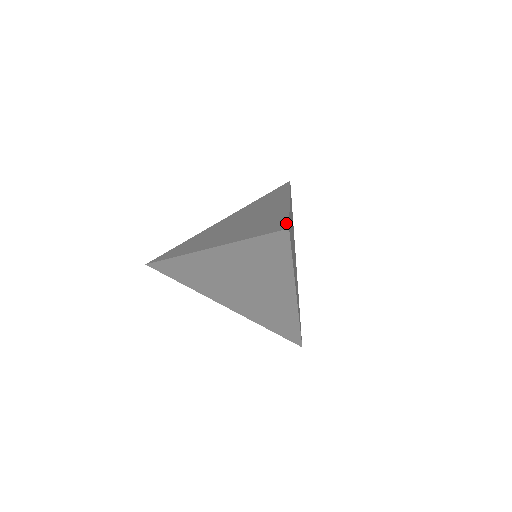
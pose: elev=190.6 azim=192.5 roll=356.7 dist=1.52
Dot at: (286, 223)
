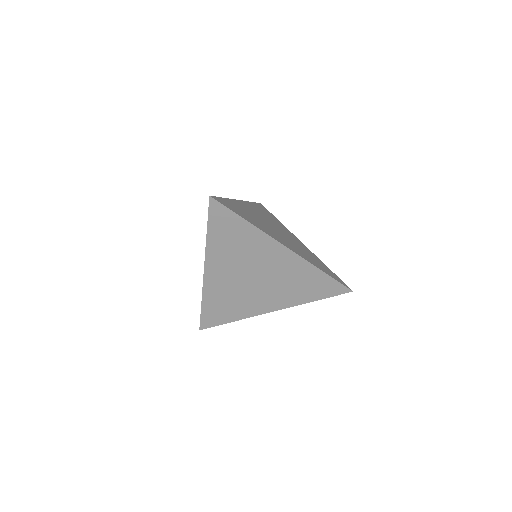
Dot at: occluded
